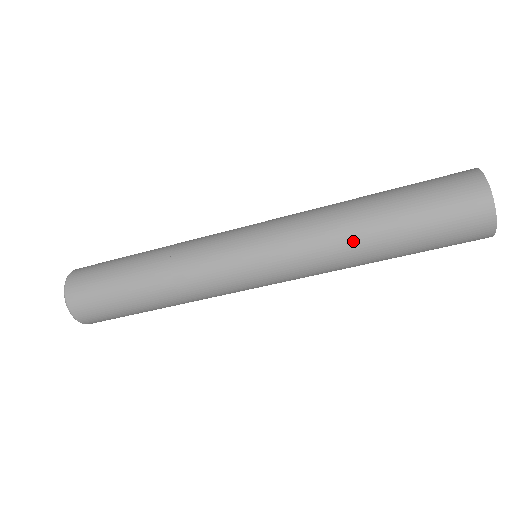
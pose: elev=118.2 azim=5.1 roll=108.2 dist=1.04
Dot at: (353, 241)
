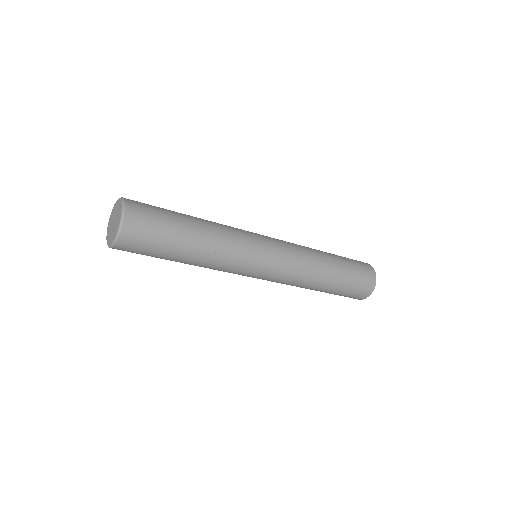
Dot at: (309, 288)
